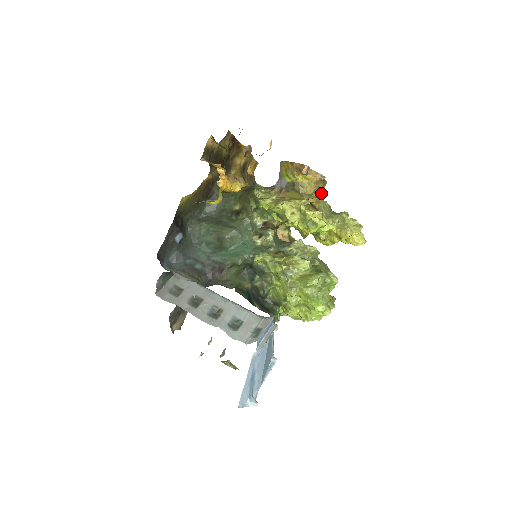
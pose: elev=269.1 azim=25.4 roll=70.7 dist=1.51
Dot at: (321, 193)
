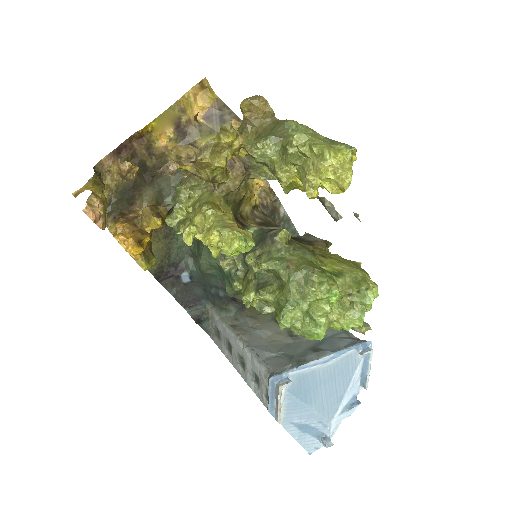
Dot at: (220, 166)
